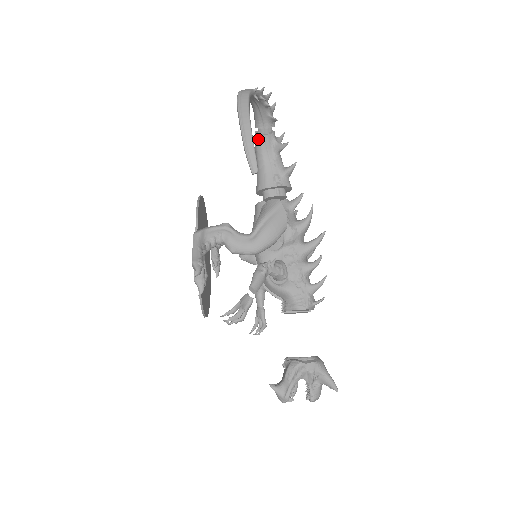
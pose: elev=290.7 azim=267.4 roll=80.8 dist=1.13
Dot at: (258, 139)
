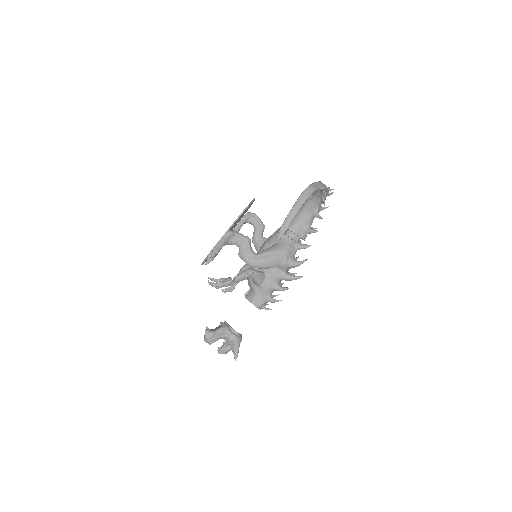
Dot at: (309, 201)
